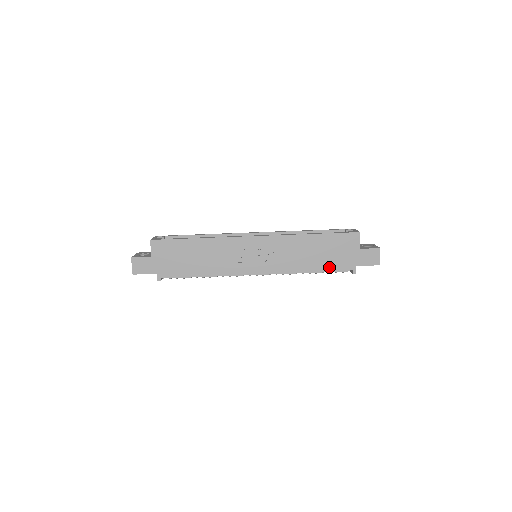
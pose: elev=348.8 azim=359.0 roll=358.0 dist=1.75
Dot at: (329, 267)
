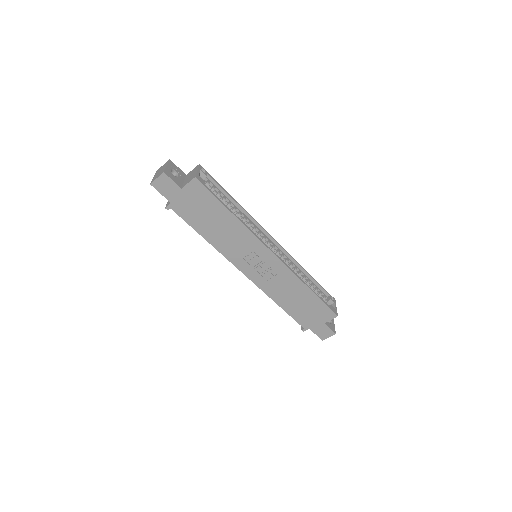
Dot at: (293, 314)
